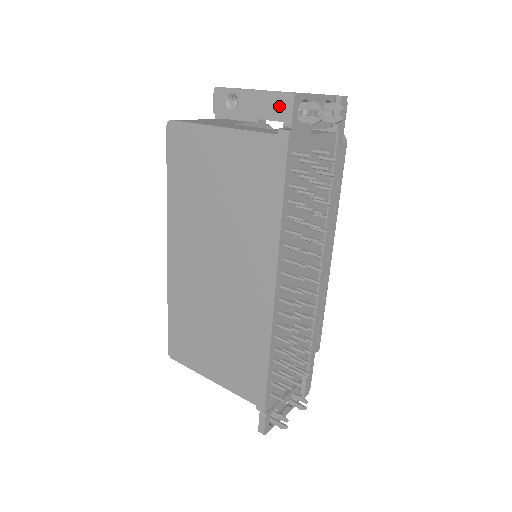
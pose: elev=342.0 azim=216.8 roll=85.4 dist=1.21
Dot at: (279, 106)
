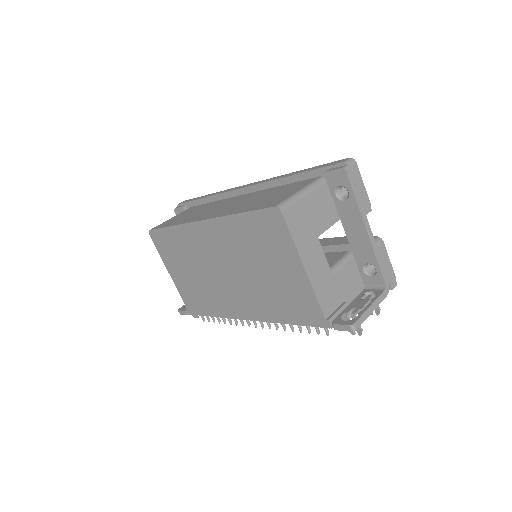
Dot at: (361, 244)
